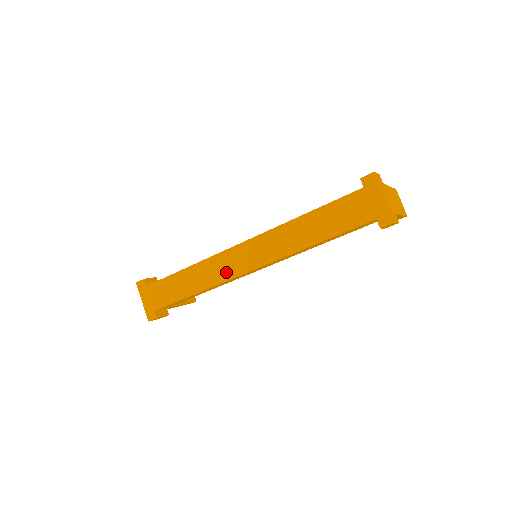
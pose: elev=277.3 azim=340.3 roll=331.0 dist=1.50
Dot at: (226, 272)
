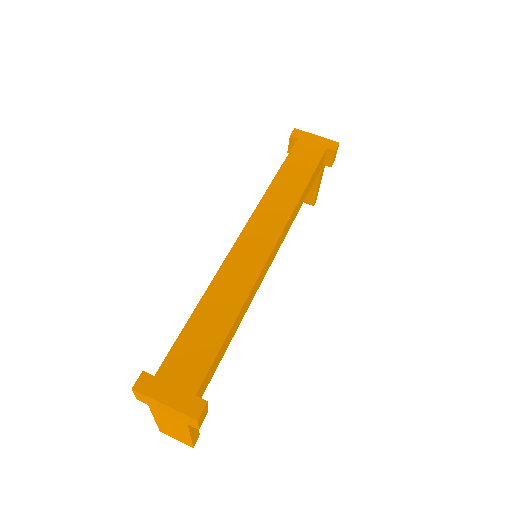
Dot at: (251, 267)
